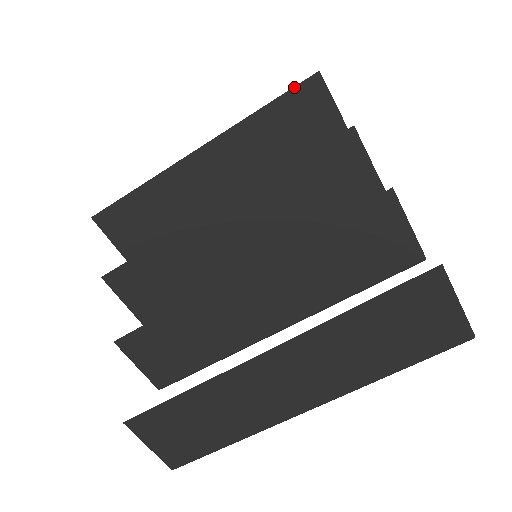
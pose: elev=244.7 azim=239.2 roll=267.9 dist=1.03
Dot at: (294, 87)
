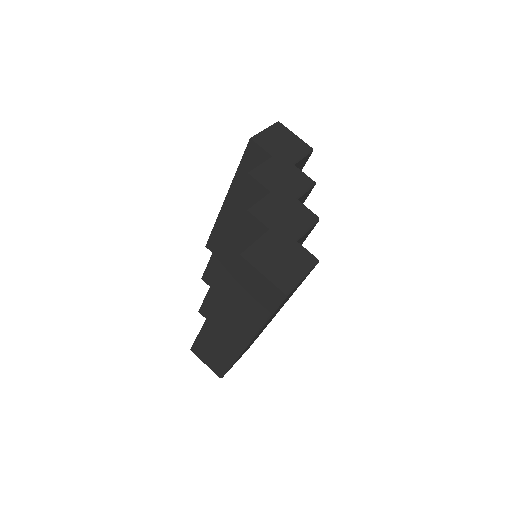
Dot at: (245, 152)
